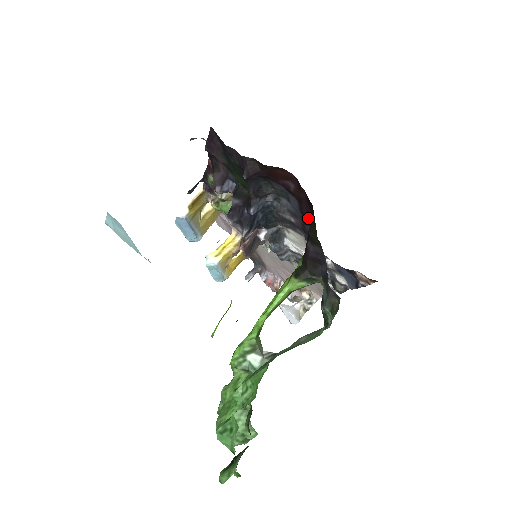
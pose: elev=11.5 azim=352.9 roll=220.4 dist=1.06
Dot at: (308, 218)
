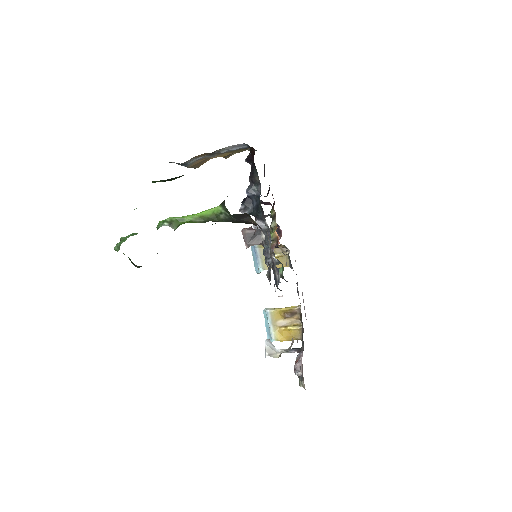
Dot at: occluded
